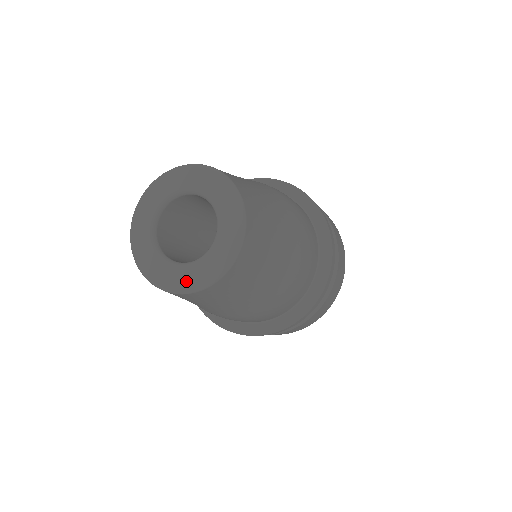
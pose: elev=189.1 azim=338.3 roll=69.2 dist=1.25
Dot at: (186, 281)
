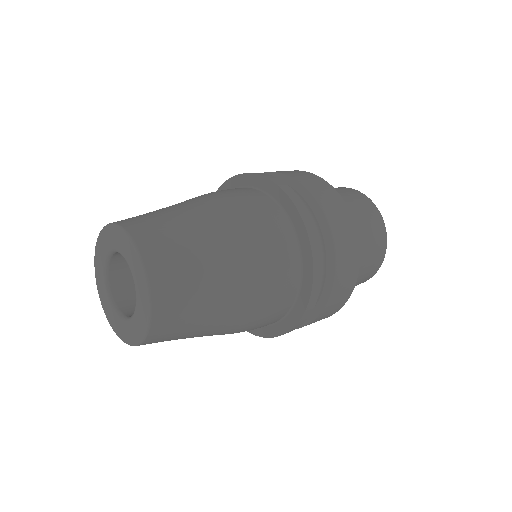
Dot at: (110, 317)
